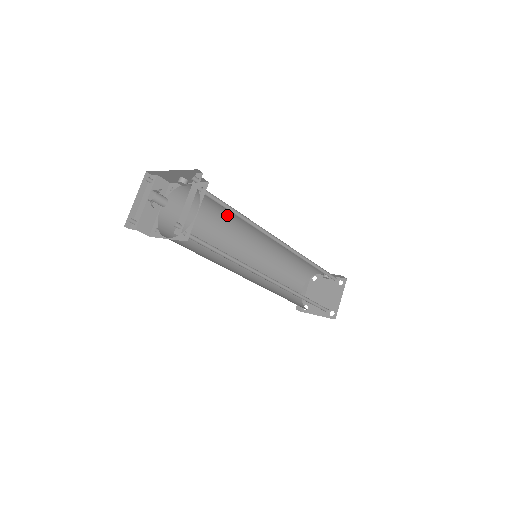
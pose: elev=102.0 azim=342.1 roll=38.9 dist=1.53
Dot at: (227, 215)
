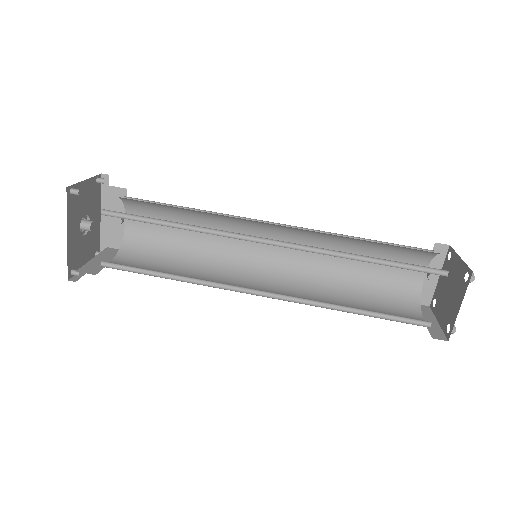
Dot at: (199, 246)
